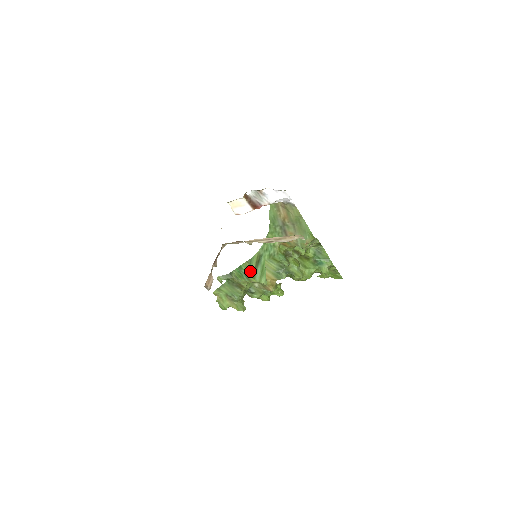
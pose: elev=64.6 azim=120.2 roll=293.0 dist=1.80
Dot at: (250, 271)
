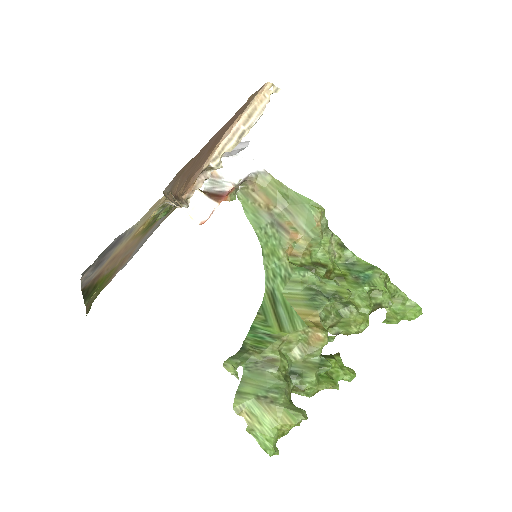
Dot at: (270, 324)
